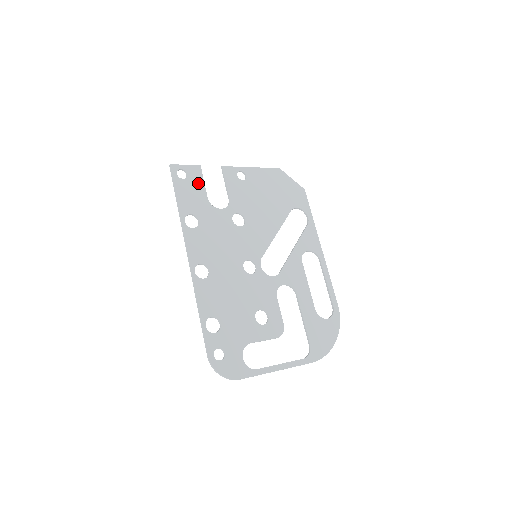
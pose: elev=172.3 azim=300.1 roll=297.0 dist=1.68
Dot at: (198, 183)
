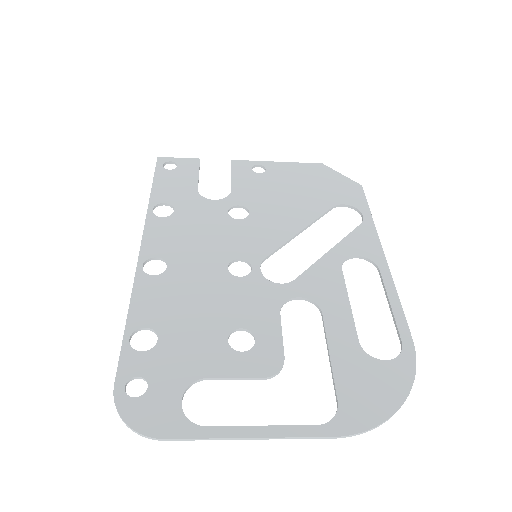
Dot at: (189, 174)
